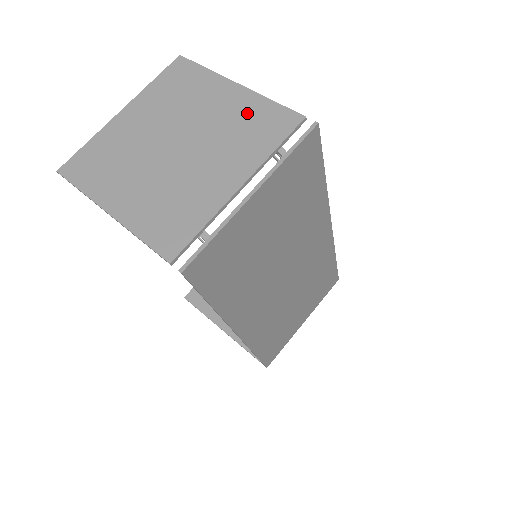
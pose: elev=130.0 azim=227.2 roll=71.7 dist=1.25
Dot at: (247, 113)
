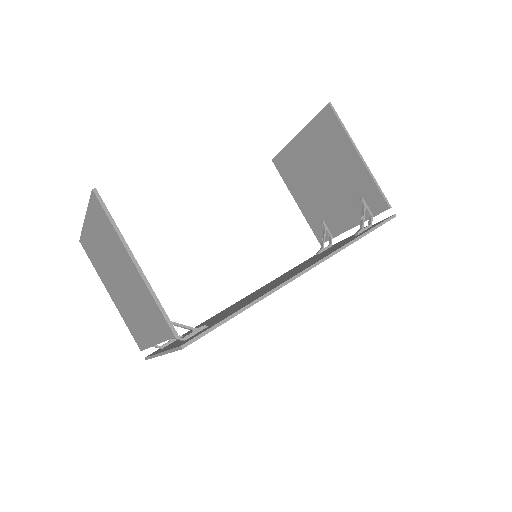
Dot at: (145, 297)
